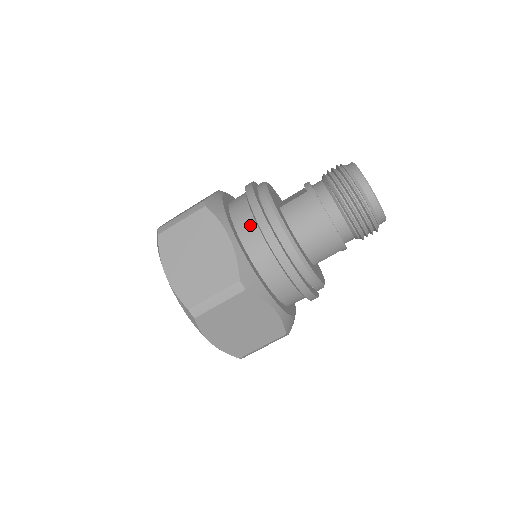
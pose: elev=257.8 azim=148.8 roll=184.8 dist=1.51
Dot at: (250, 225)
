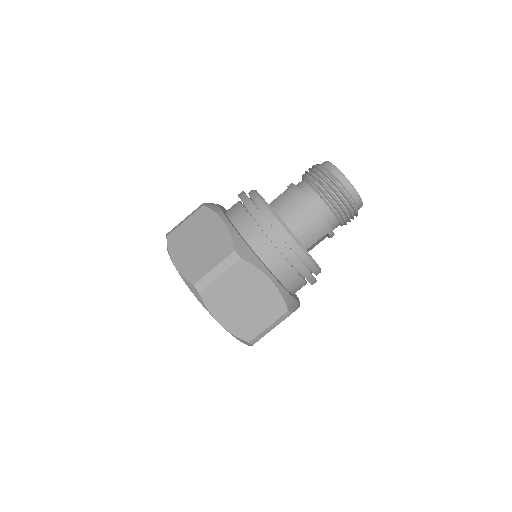
Dot at: (242, 214)
